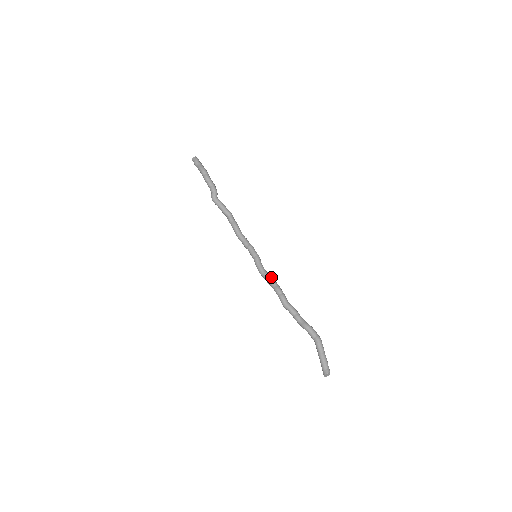
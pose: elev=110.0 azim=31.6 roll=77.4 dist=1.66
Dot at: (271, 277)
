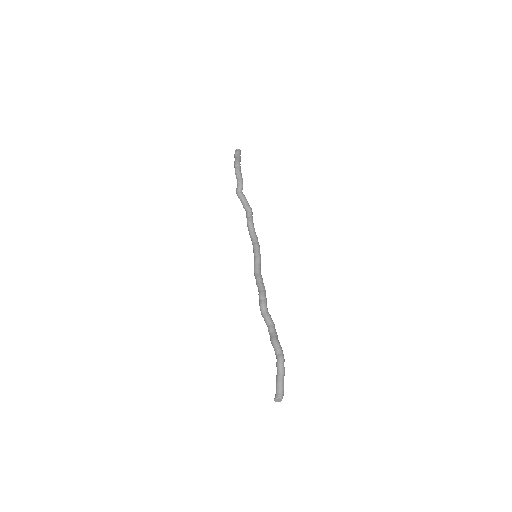
Dot at: (261, 280)
